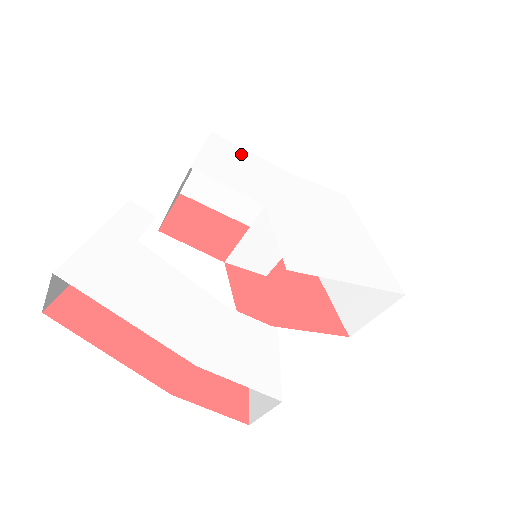
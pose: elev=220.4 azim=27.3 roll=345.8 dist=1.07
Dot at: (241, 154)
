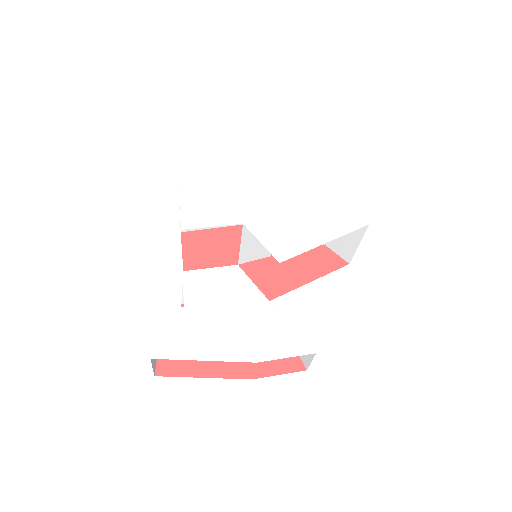
Dot at: (207, 192)
